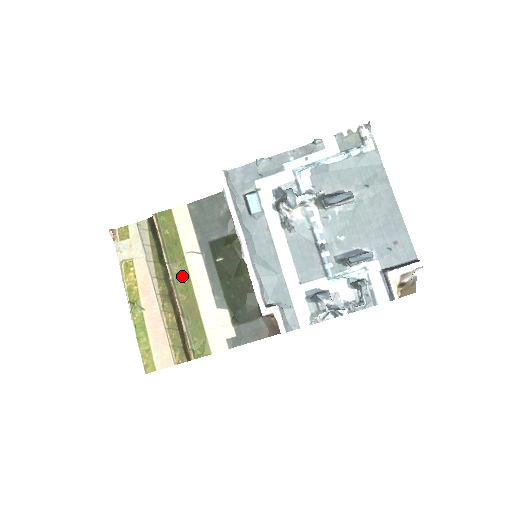
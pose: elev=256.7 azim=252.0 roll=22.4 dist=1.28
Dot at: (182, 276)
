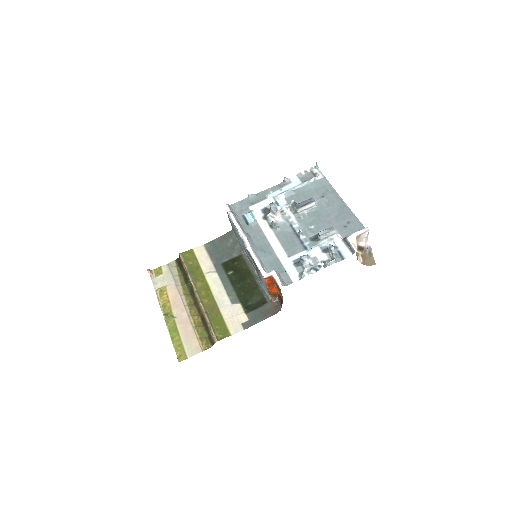
Dot at: (203, 288)
